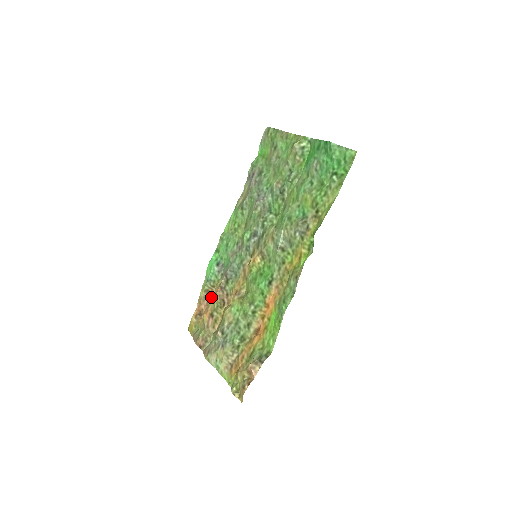
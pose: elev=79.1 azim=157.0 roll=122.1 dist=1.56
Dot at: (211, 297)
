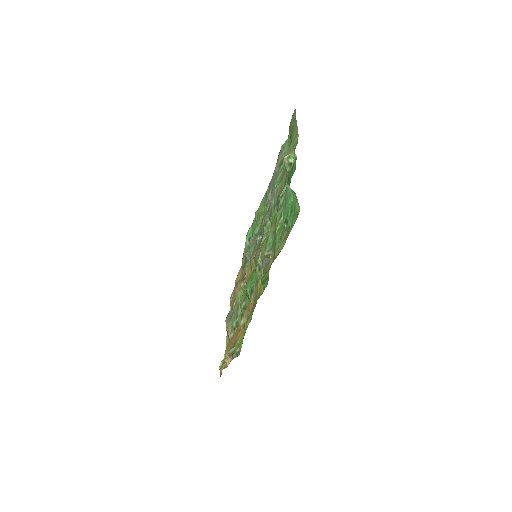
Dot at: occluded
